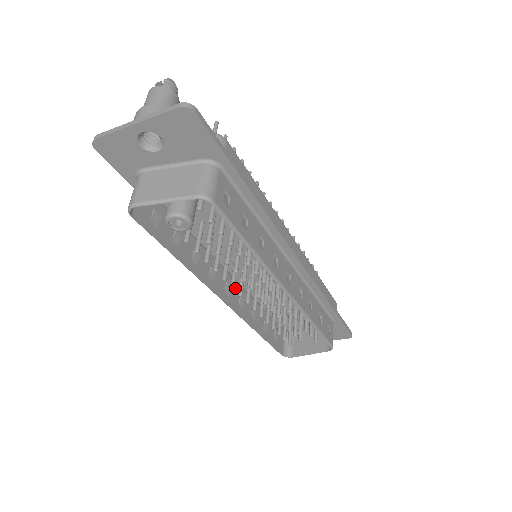
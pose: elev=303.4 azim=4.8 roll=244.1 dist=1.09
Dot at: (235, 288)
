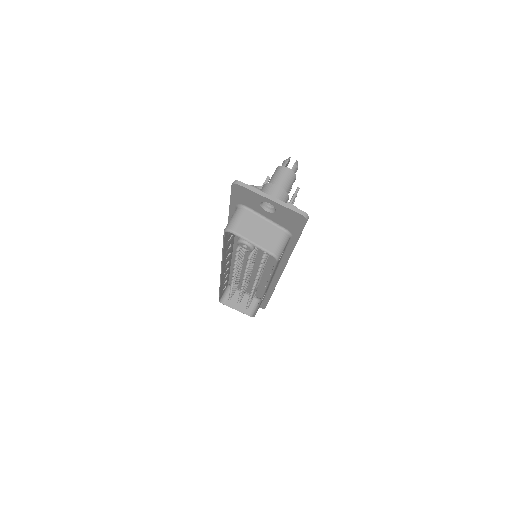
Dot at: (229, 263)
